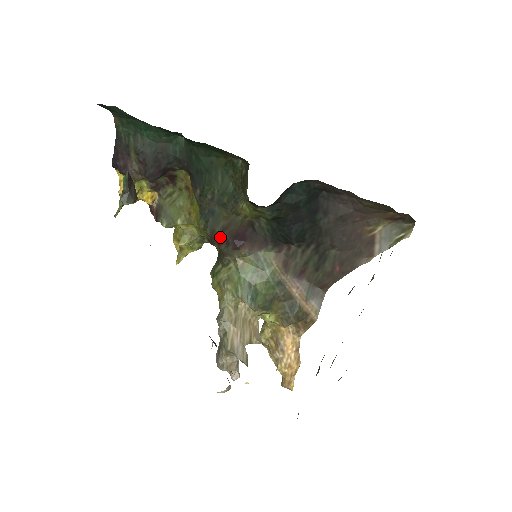
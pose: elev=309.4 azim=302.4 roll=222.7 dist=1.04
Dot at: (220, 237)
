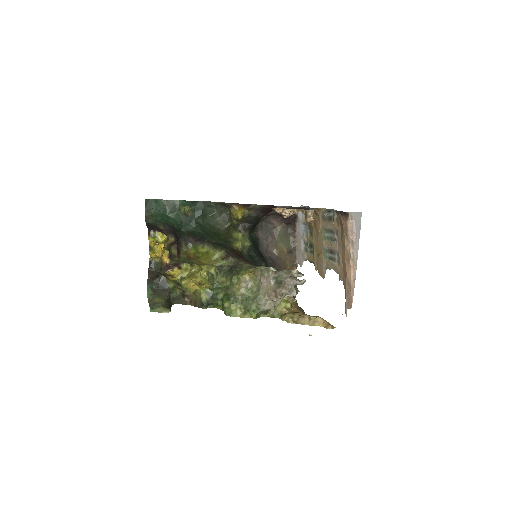
Dot at: (231, 253)
